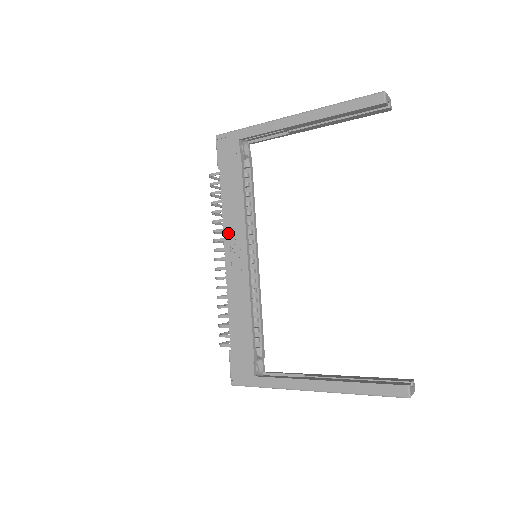
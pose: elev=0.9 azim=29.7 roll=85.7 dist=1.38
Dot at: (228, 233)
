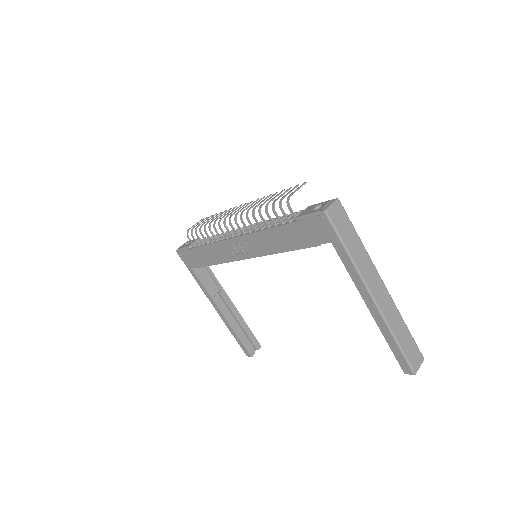
Dot at: (252, 239)
